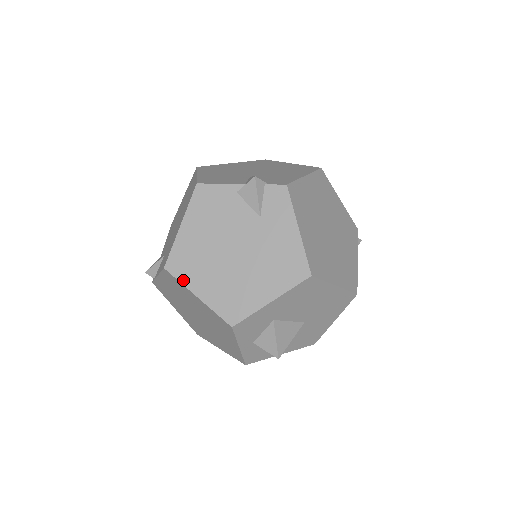
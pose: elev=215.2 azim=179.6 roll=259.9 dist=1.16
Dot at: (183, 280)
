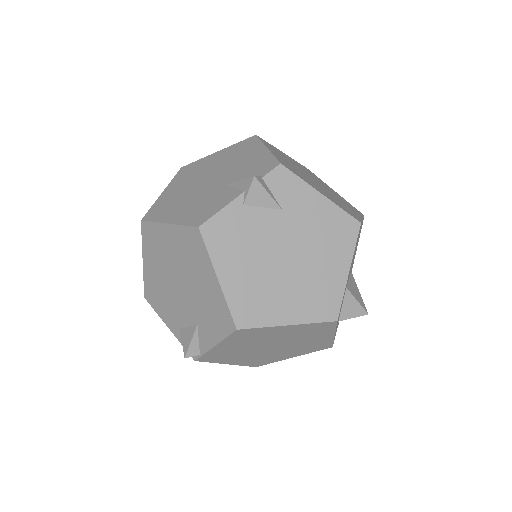
Dot at: (264, 323)
